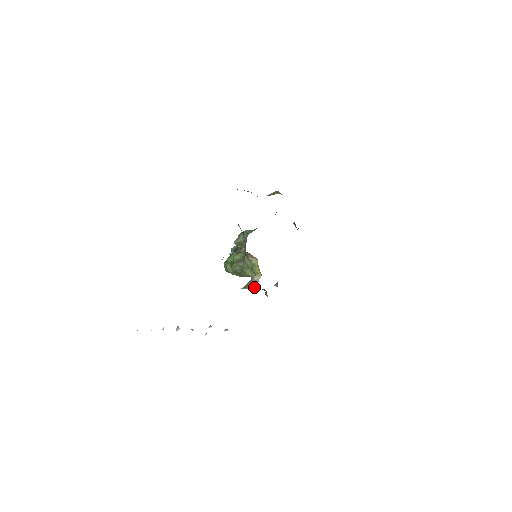
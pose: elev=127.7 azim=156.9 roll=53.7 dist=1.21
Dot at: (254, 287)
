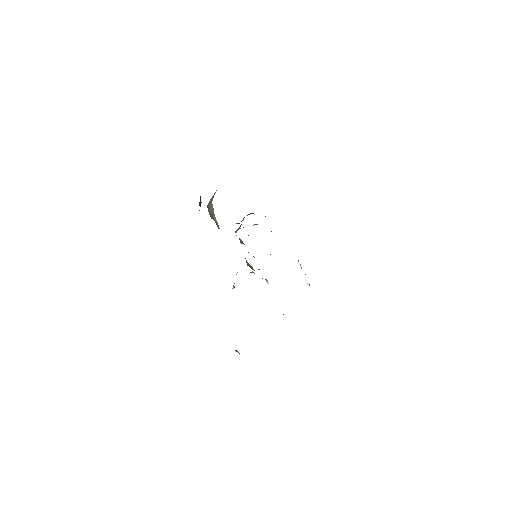
Dot at: occluded
